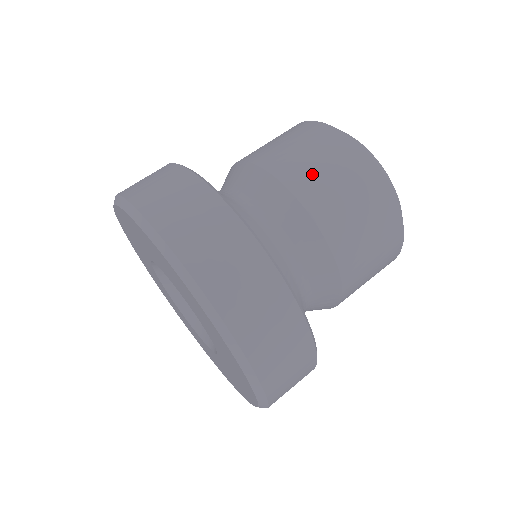
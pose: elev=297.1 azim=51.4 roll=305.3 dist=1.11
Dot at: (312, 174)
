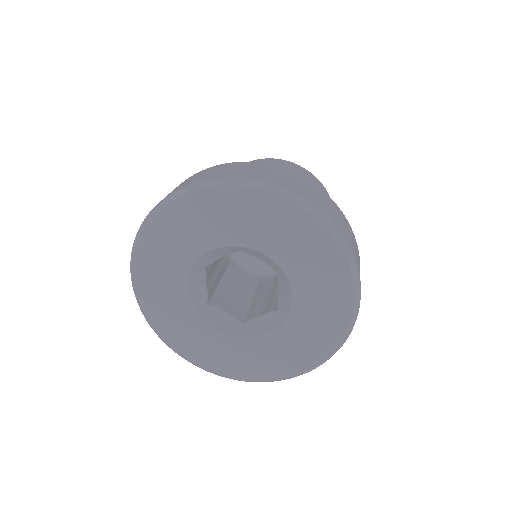
Dot at: occluded
